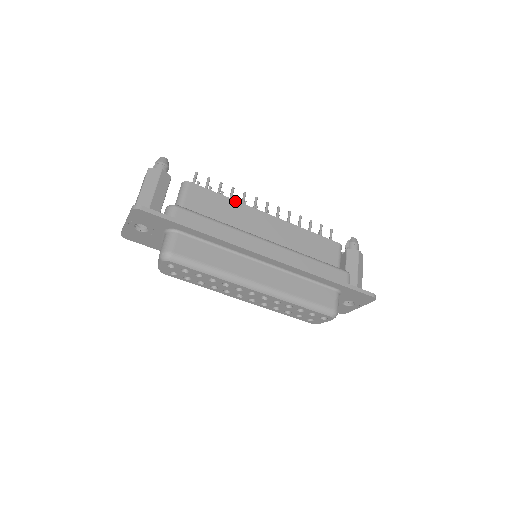
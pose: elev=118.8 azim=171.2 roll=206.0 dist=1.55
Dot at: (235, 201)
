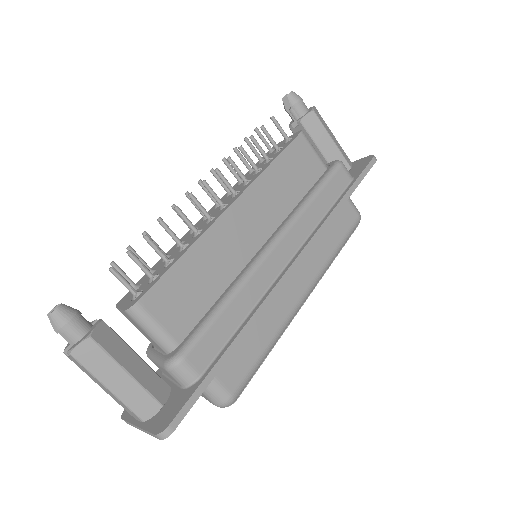
Dot at: (195, 244)
